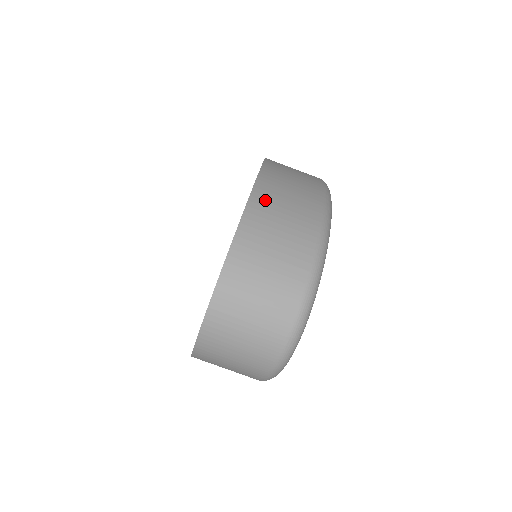
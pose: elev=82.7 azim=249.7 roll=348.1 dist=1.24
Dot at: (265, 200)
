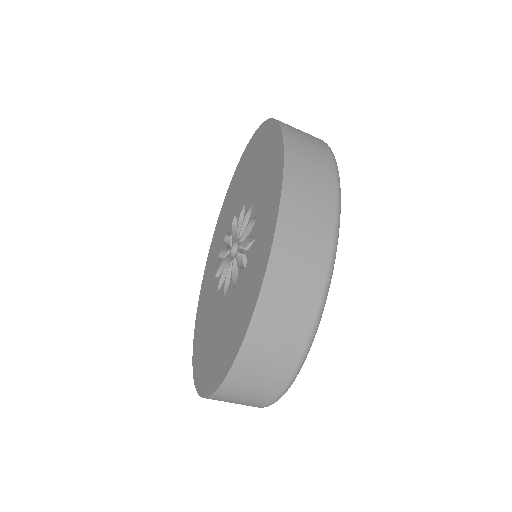
Dot at: (259, 337)
